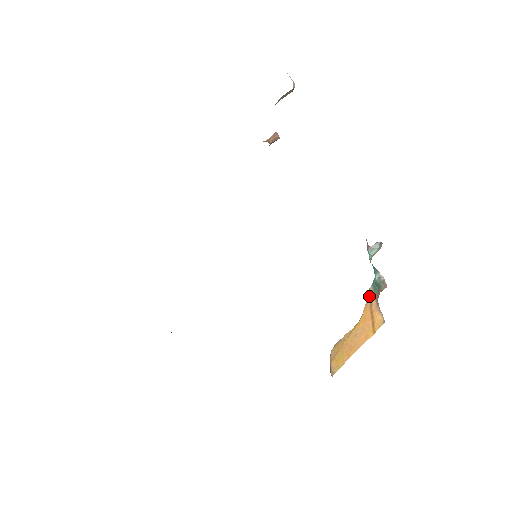
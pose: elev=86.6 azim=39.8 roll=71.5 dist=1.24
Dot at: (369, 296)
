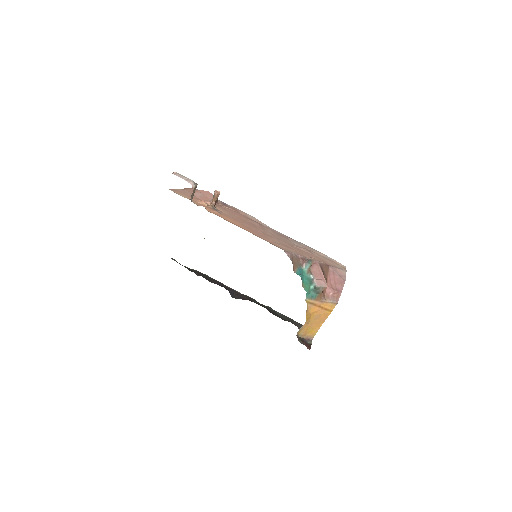
Dot at: (308, 303)
